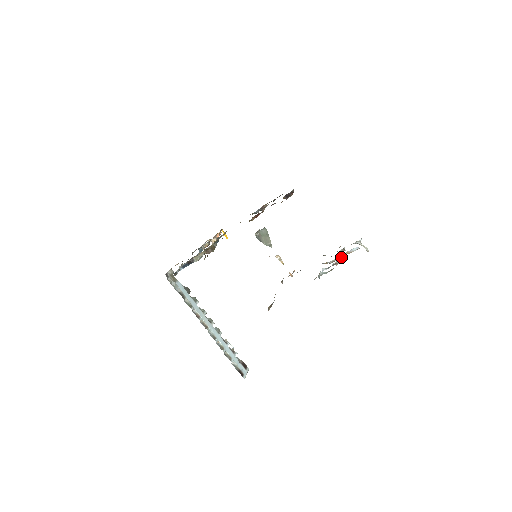
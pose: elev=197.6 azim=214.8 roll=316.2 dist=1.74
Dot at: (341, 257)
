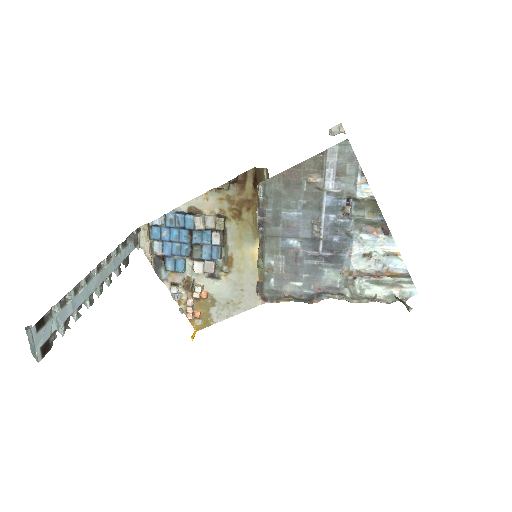
Dot at: (374, 272)
